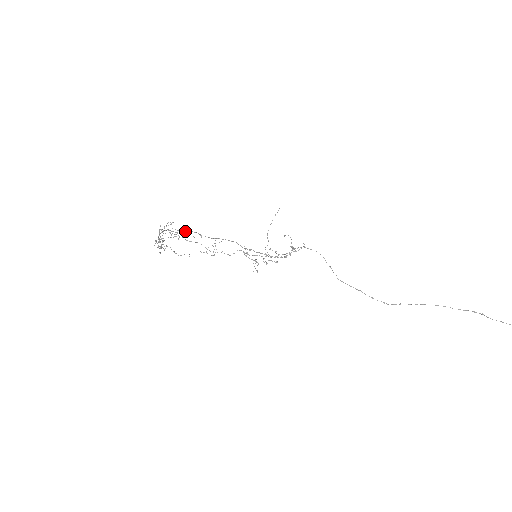
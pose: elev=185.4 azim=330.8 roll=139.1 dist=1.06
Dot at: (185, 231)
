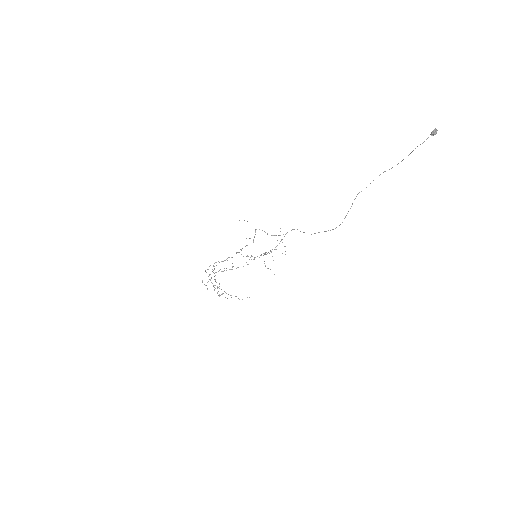
Dot at: (213, 266)
